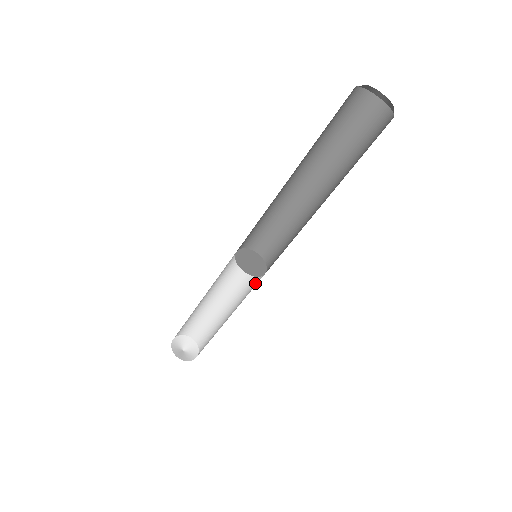
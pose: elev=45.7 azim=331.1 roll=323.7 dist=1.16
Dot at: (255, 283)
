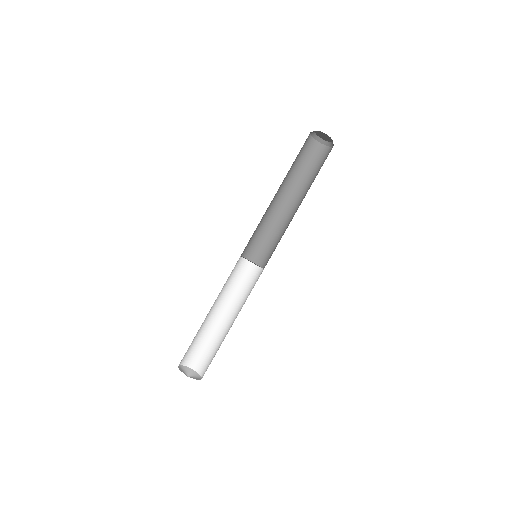
Dot at: occluded
